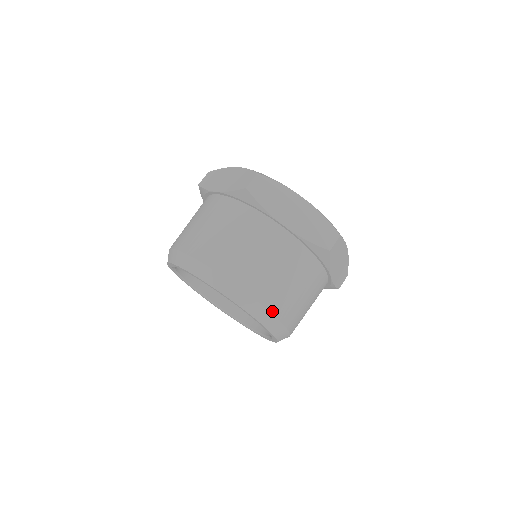
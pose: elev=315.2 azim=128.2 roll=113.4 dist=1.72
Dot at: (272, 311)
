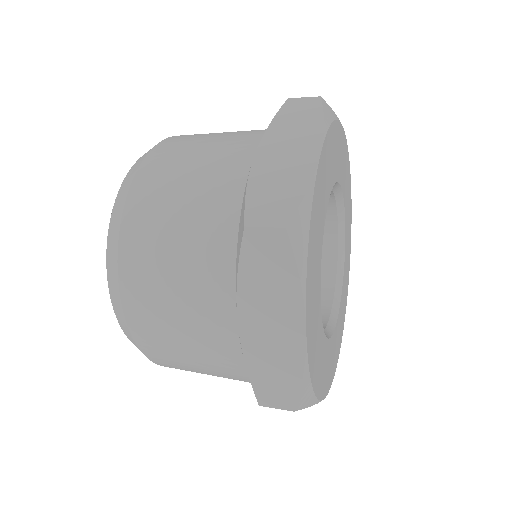
Dot at: (146, 353)
